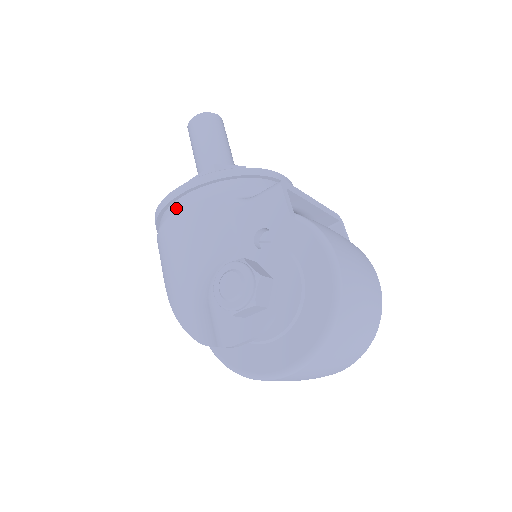
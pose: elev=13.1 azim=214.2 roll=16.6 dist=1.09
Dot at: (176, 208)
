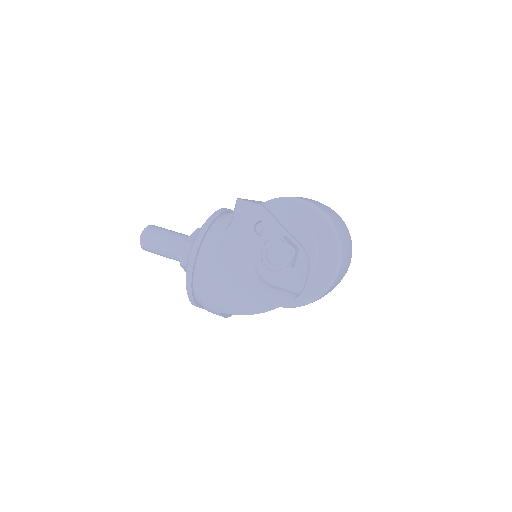
Dot at: (200, 270)
